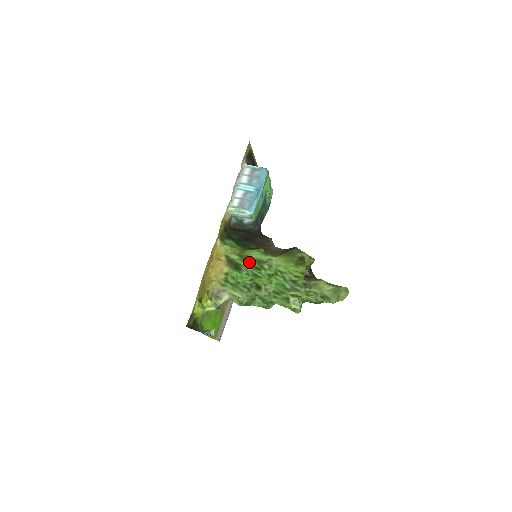
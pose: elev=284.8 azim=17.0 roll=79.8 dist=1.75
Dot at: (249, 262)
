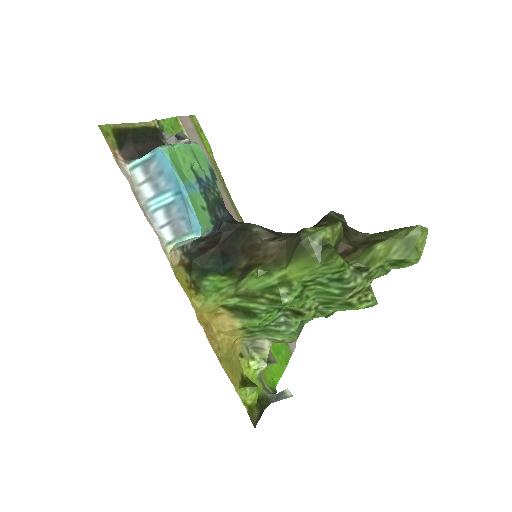
Dot at: (257, 299)
